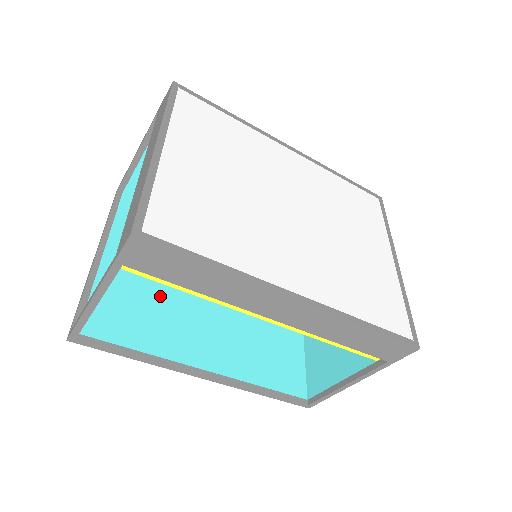
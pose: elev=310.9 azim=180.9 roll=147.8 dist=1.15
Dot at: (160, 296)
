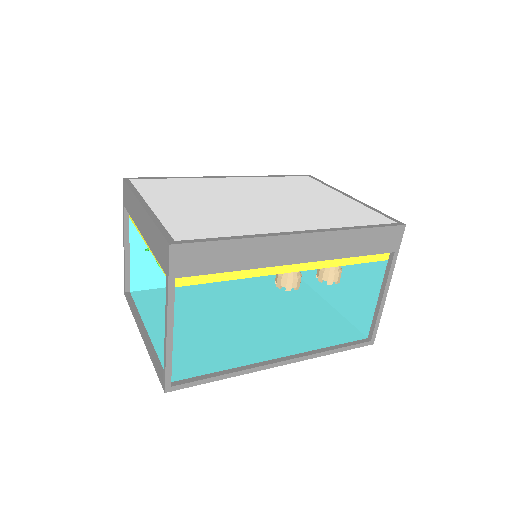
Dot at: (209, 334)
